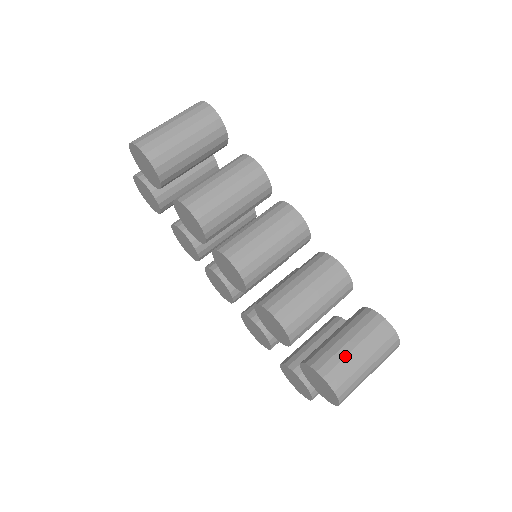
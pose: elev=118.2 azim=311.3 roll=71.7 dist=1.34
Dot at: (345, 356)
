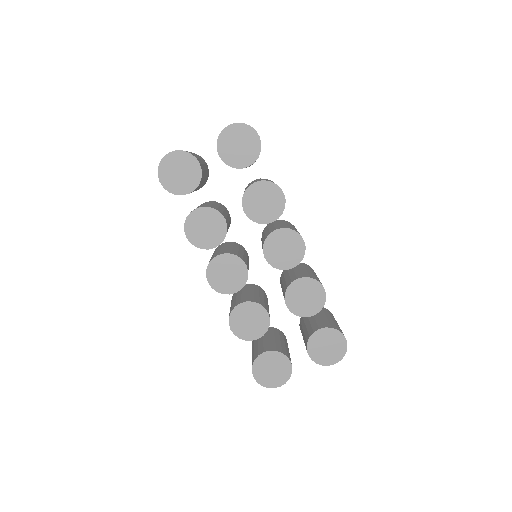
Dot at: occluded
